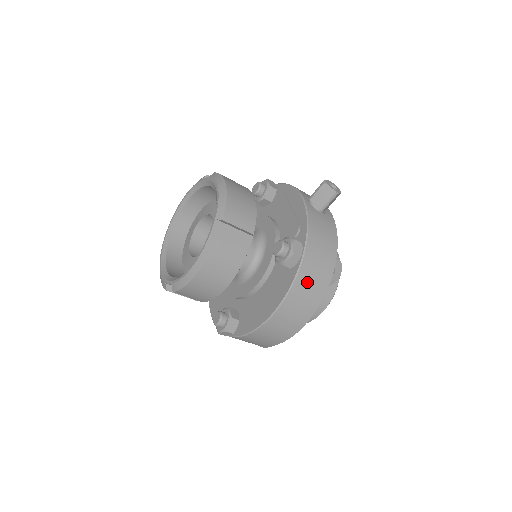
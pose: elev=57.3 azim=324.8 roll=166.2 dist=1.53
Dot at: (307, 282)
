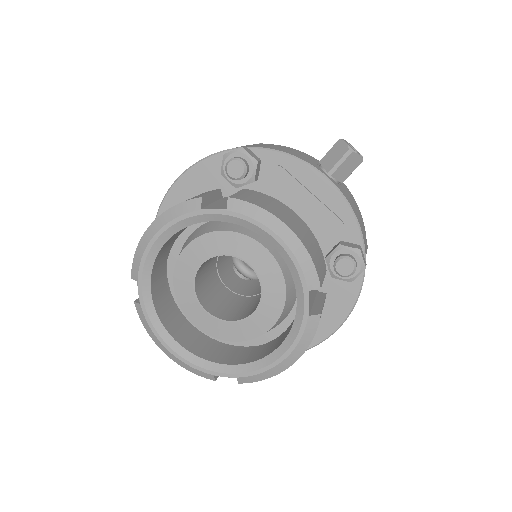
Dot at: occluded
